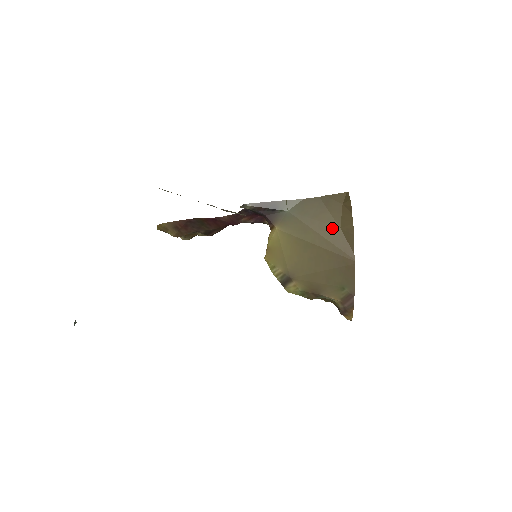
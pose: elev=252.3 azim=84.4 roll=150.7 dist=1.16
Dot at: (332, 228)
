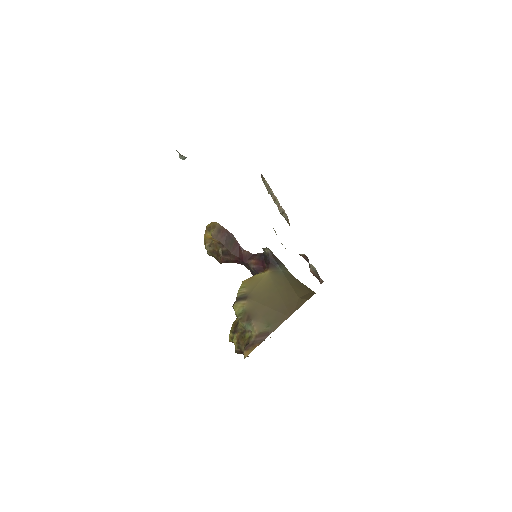
Dot at: (295, 294)
